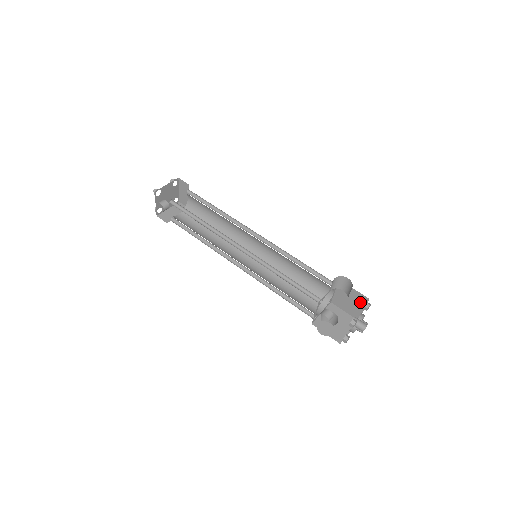
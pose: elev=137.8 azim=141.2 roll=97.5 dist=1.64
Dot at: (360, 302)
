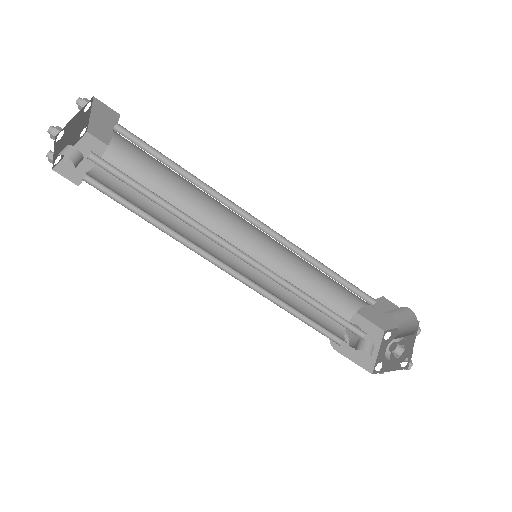
Dot at: occluded
